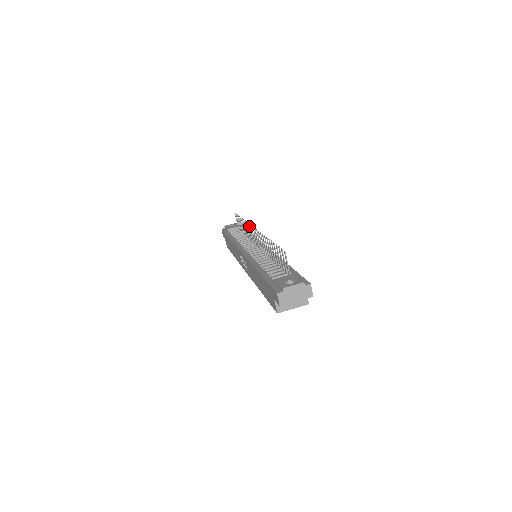
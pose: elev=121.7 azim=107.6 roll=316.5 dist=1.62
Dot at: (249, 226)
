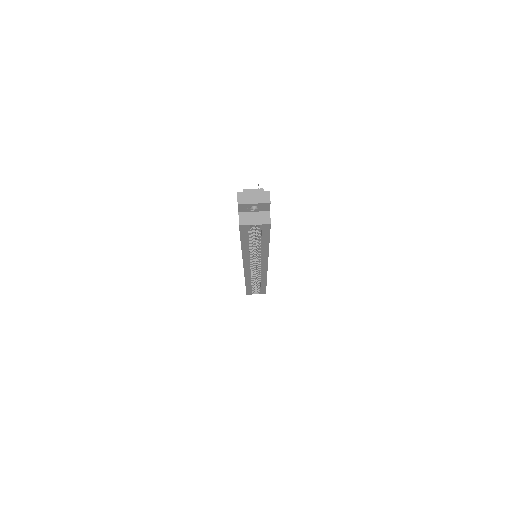
Dot at: occluded
